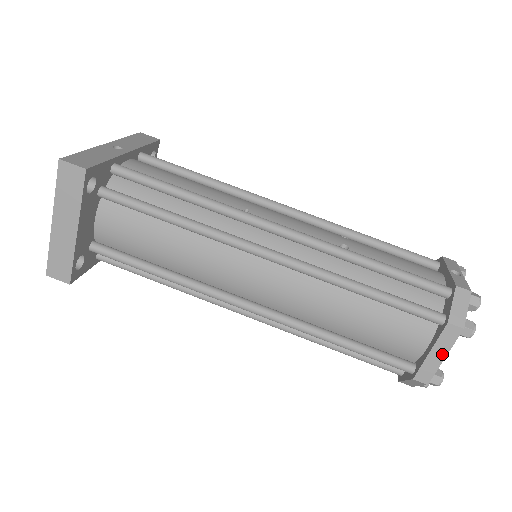
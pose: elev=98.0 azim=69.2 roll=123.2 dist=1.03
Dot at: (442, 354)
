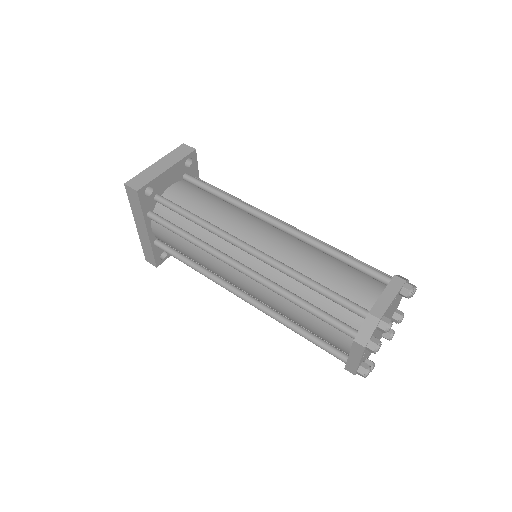
Dot at: (391, 296)
